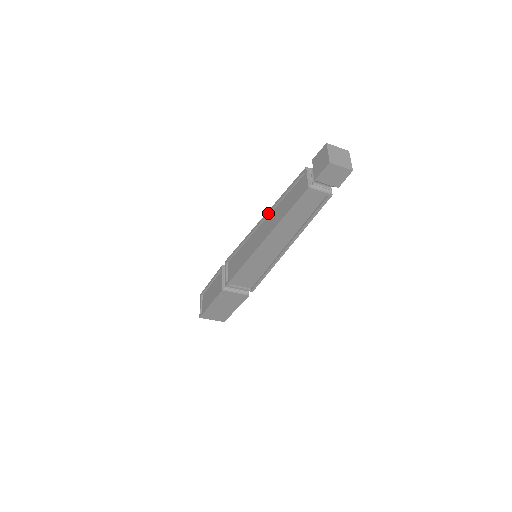
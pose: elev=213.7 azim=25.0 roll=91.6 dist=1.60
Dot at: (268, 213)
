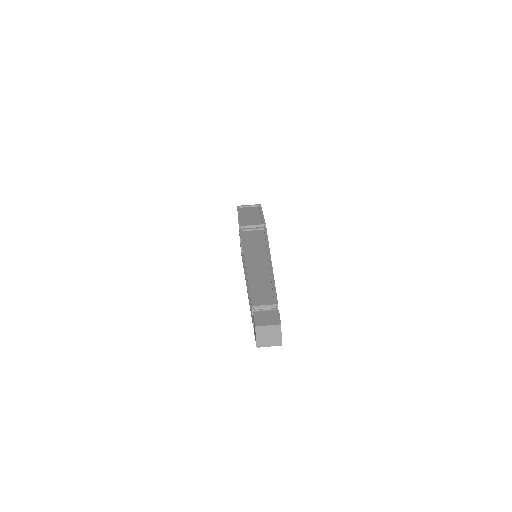
Dot at: occluded
